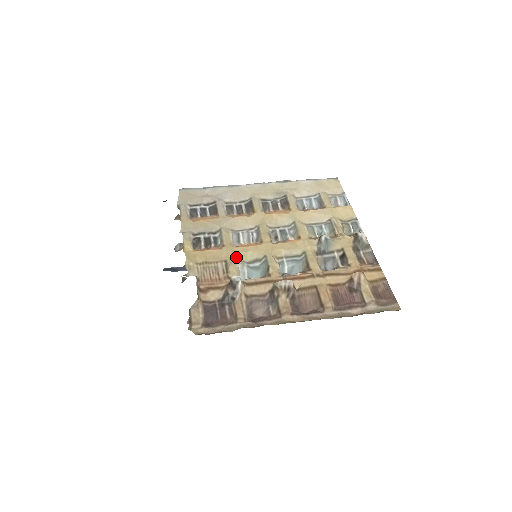
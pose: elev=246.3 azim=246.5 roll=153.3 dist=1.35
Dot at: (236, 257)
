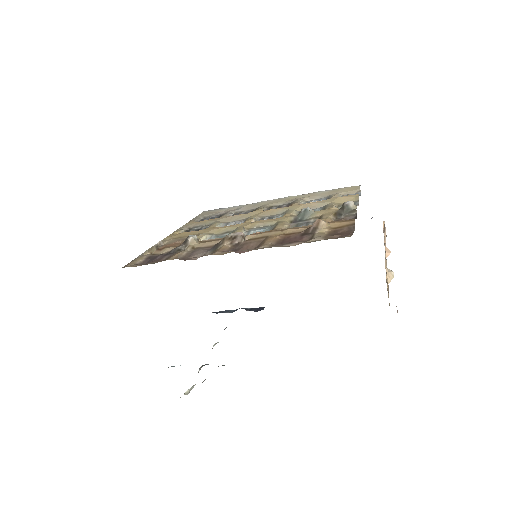
Dot at: (210, 232)
